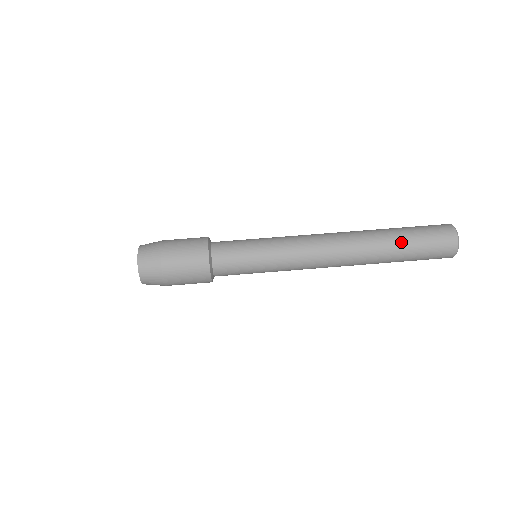
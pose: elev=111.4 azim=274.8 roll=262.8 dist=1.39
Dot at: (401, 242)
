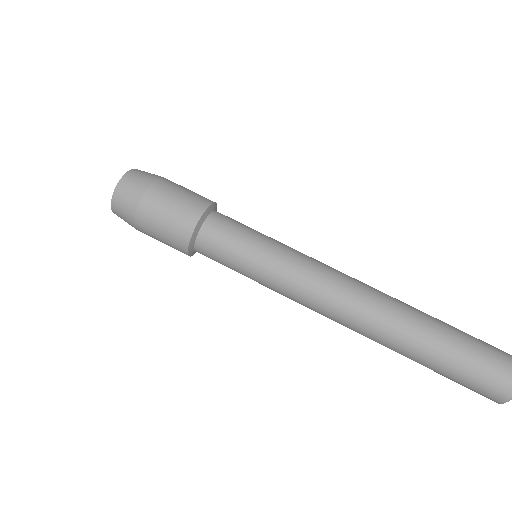
Dot at: (443, 339)
